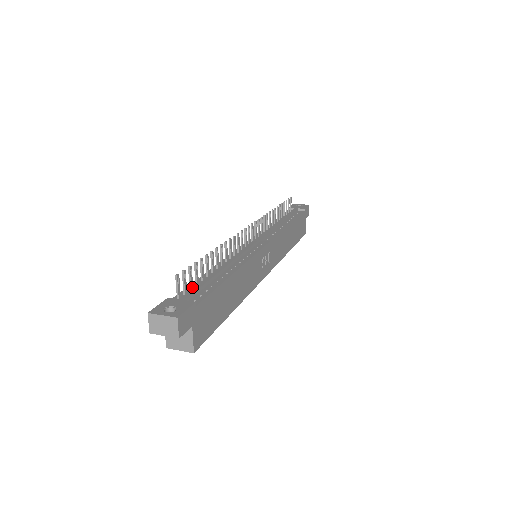
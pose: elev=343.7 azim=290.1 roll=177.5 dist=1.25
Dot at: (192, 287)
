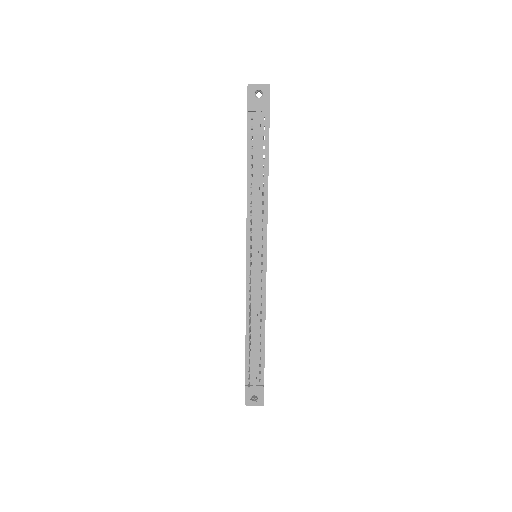
Dot at: (250, 366)
